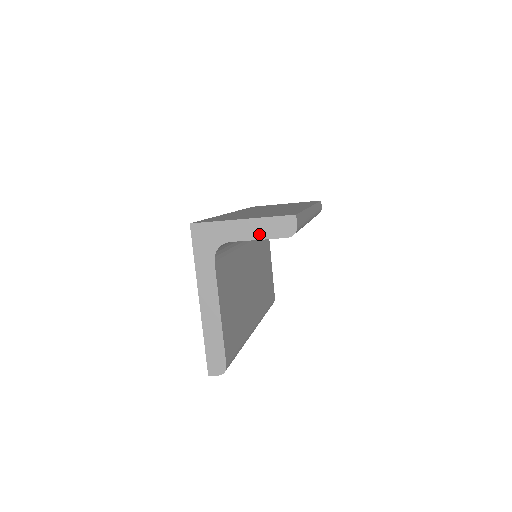
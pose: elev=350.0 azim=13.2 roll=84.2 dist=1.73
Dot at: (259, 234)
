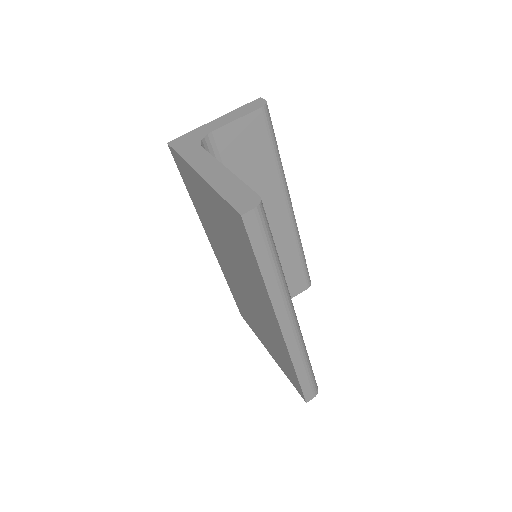
Dot at: (235, 117)
